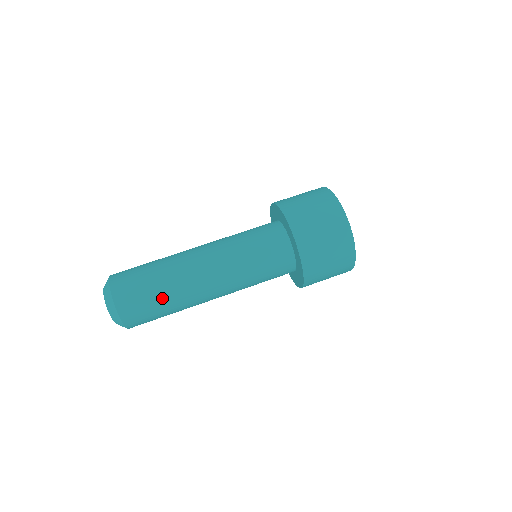
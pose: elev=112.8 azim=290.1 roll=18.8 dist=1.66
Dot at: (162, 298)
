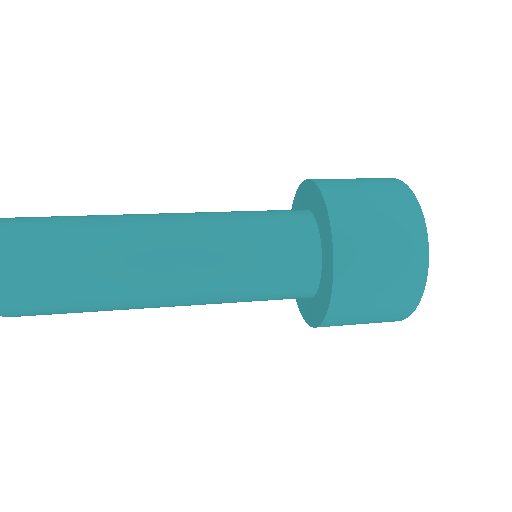
Dot at: (77, 223)
